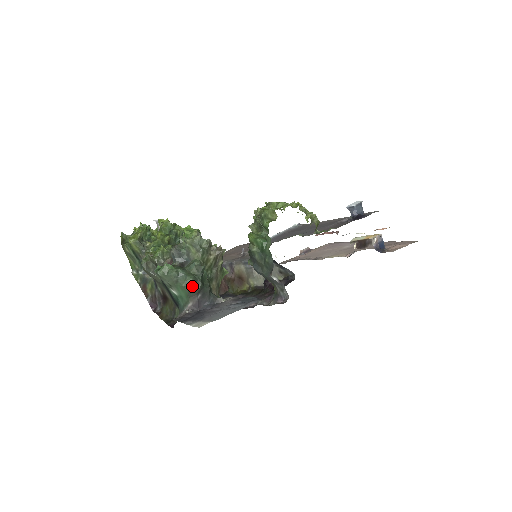
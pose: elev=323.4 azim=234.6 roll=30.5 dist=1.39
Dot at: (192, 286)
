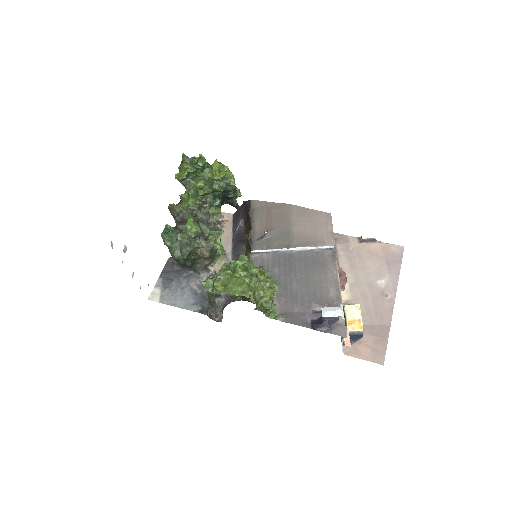
Dot at: (176, 260)
